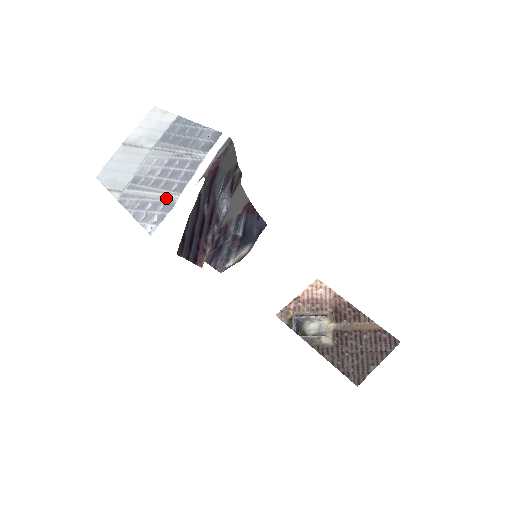
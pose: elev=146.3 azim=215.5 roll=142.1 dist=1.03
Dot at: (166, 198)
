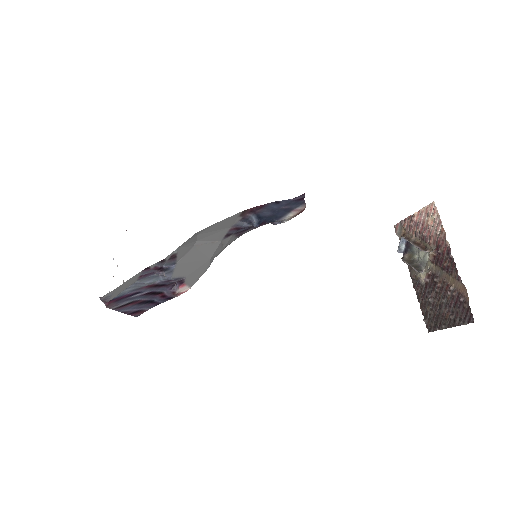
Dot at: occluded
